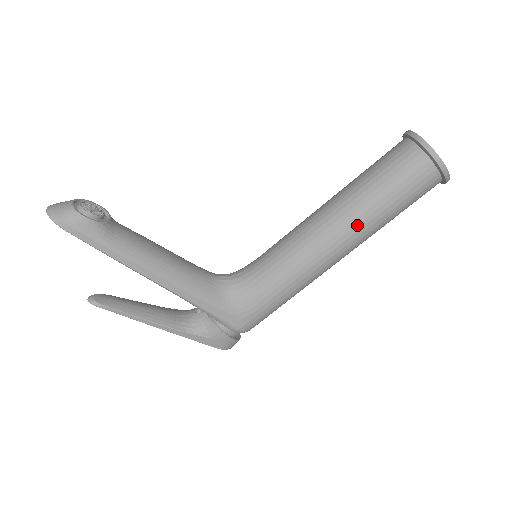
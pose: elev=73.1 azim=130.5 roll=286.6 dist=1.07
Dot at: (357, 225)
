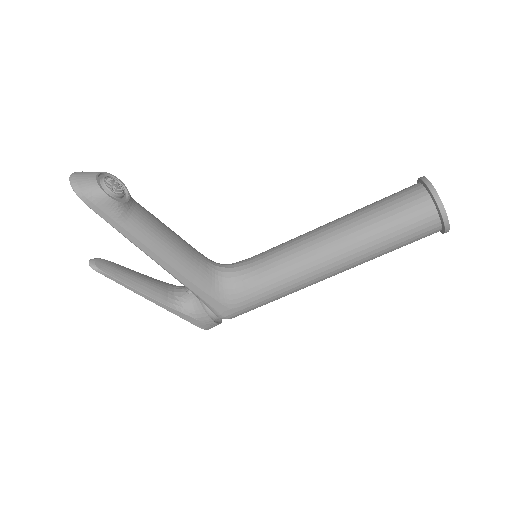
Dot at: (356, 253)
